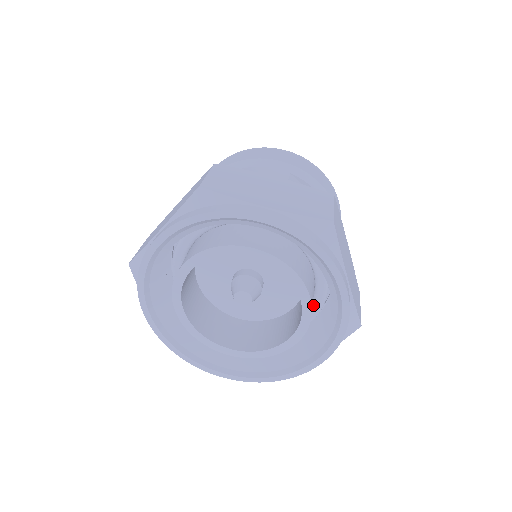
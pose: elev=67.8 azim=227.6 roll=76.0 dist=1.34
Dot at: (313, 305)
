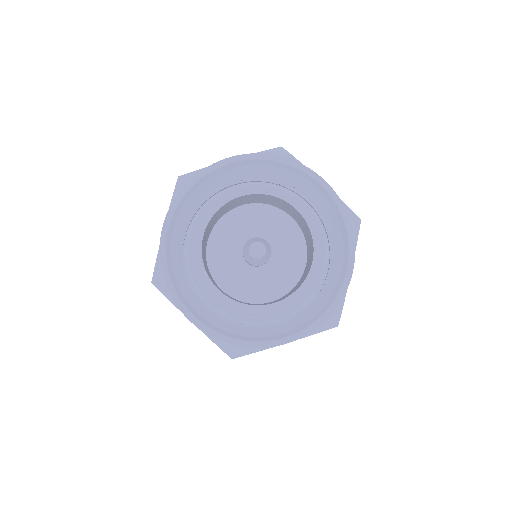
Dot at: occluded
